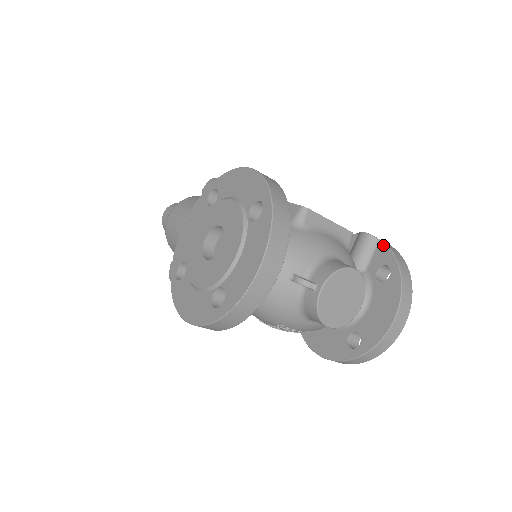
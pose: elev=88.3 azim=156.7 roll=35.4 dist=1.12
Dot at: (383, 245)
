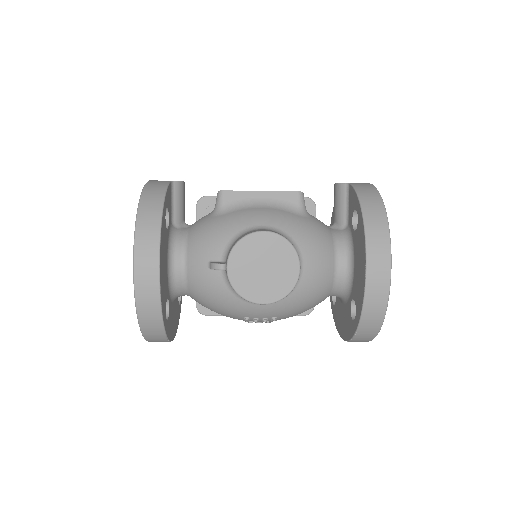
Dot at: (351, 188)
